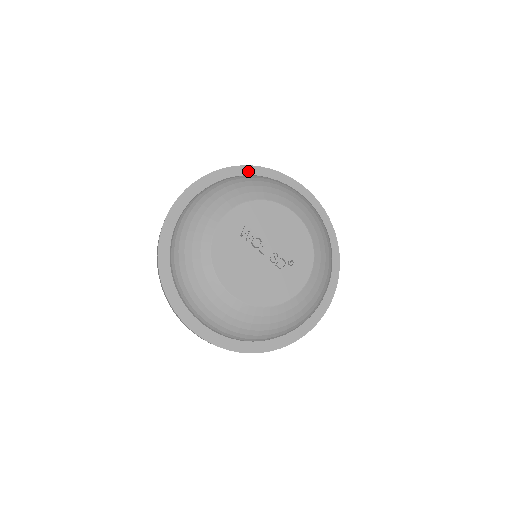
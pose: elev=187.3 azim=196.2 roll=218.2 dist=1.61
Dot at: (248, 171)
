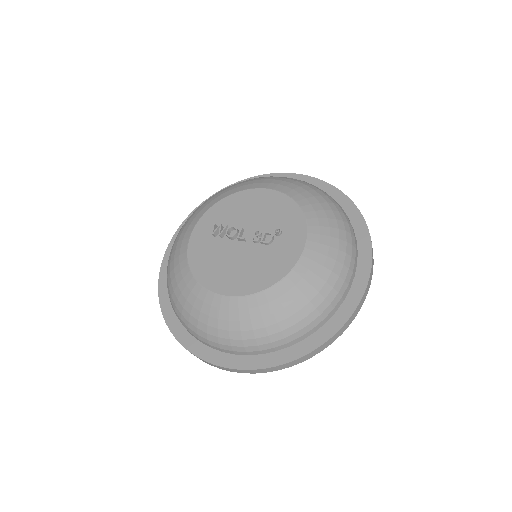
Dot at: occluded
